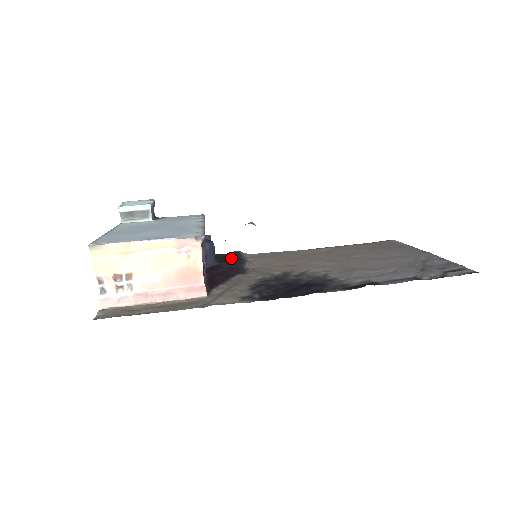
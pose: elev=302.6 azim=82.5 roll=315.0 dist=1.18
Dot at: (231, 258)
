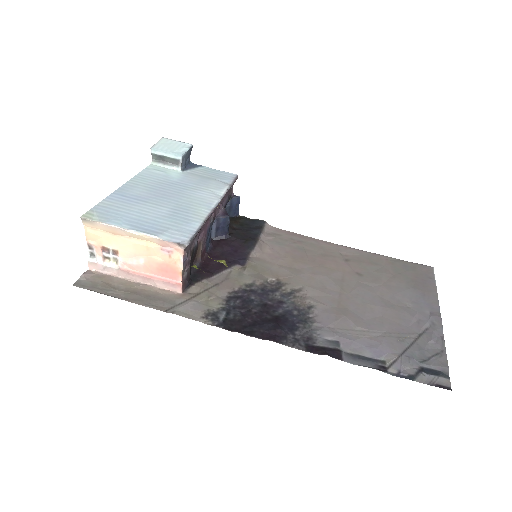
Dot at: (248, 232)
